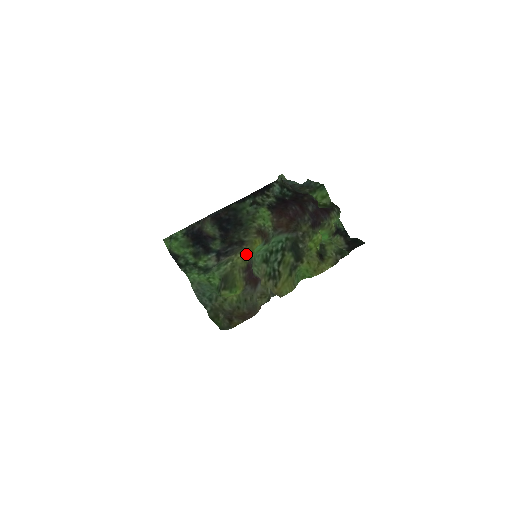
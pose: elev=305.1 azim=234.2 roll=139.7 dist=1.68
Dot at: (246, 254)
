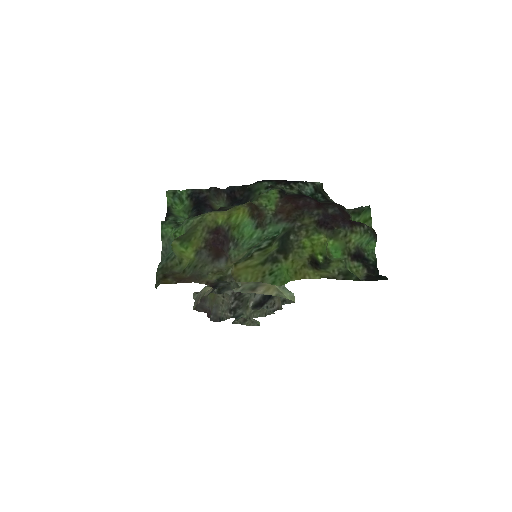
Dot at: (221, 215)
